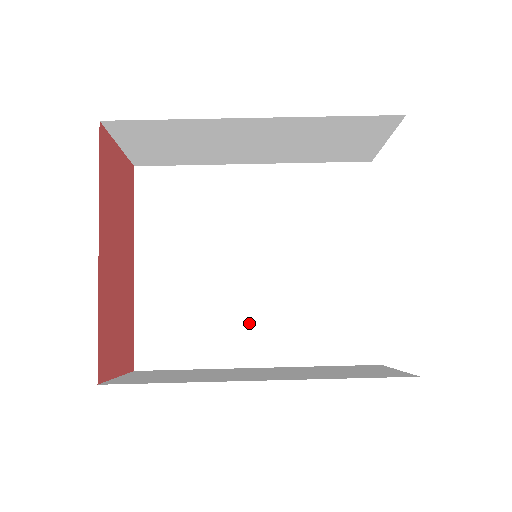
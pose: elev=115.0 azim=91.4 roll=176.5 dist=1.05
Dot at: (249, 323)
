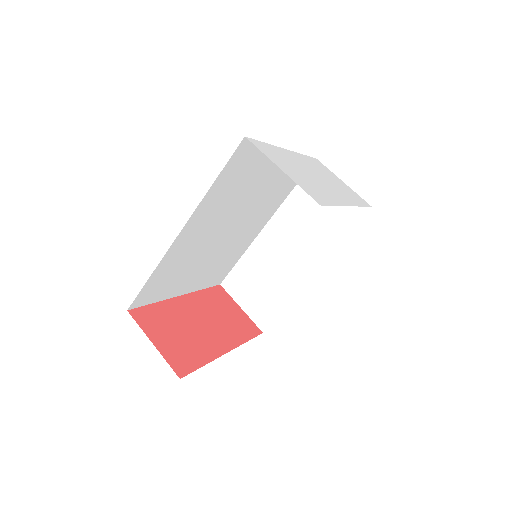
Dot at: (248, 231)
